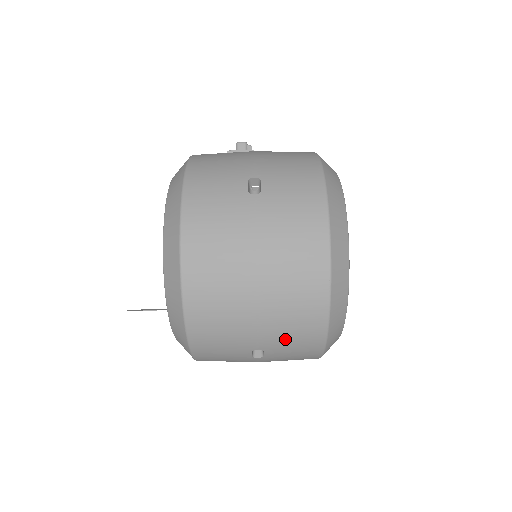
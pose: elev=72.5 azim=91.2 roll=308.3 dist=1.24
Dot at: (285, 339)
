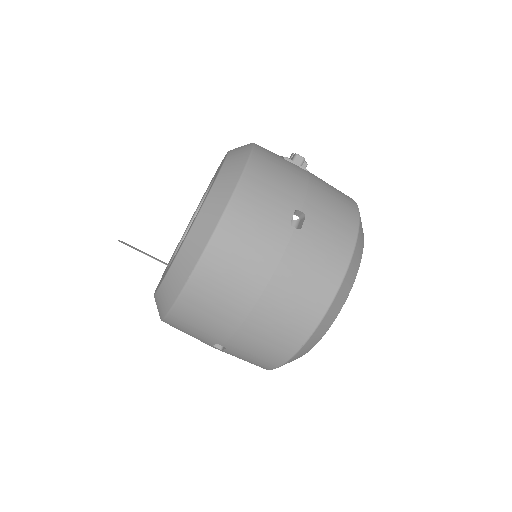
Dot at: (249, 351)
